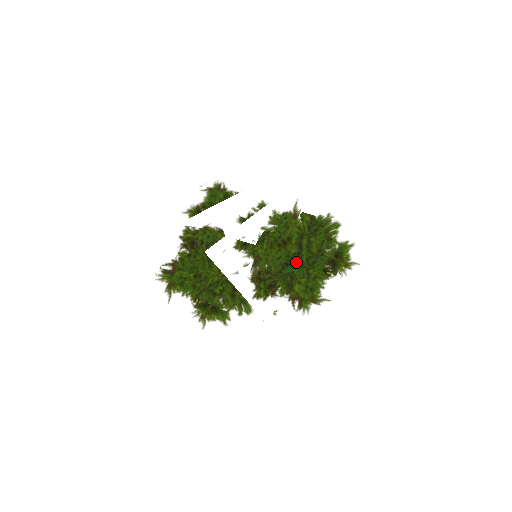
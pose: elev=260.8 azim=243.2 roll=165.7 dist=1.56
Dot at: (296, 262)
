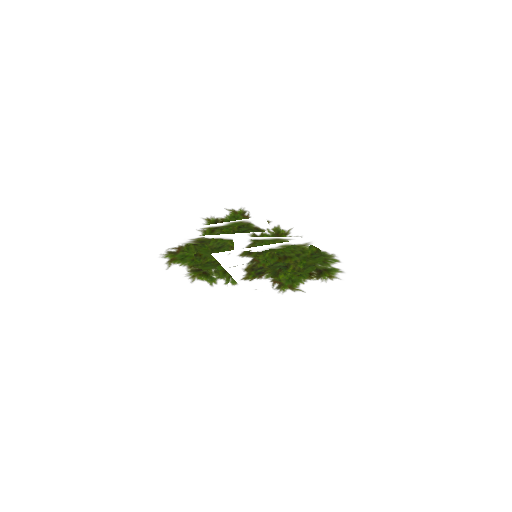
Dot at: occluded
